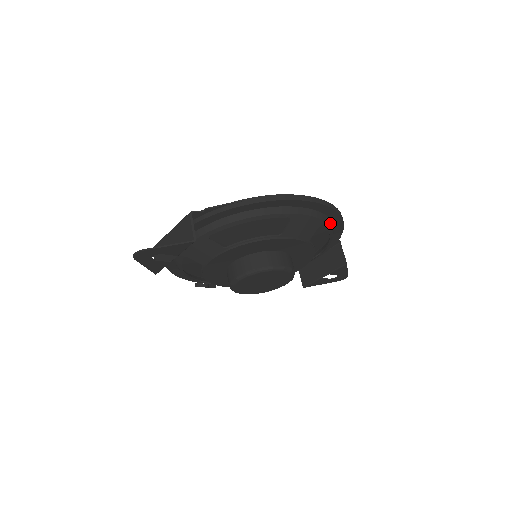
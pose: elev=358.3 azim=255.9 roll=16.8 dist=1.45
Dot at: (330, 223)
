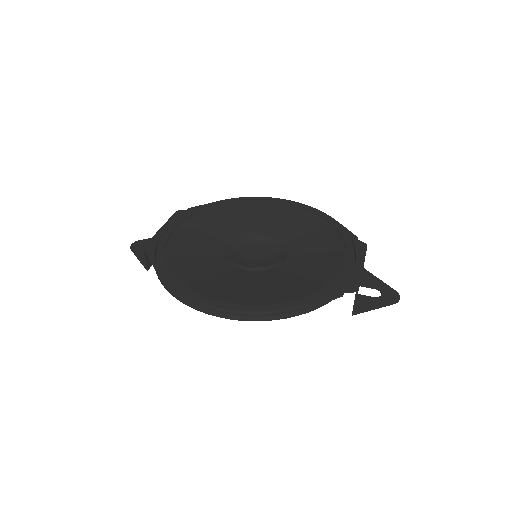
Dot at: occluded
